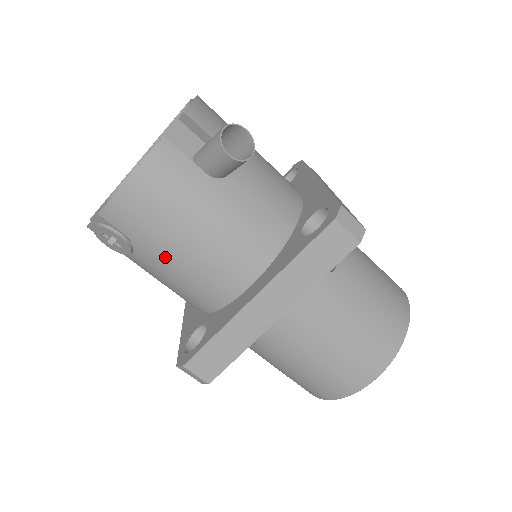
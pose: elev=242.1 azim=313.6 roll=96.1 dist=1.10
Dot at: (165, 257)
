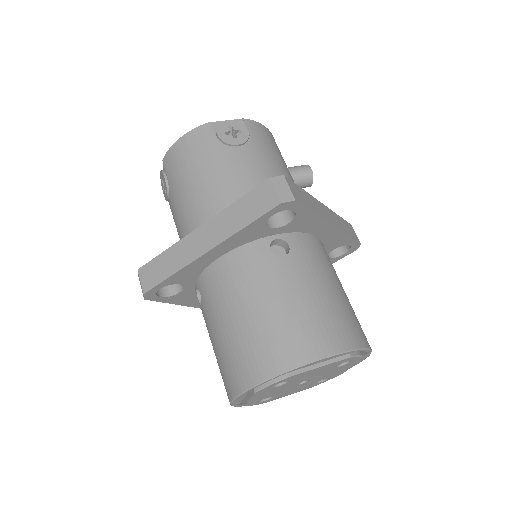
Dot at: (266, 159)
